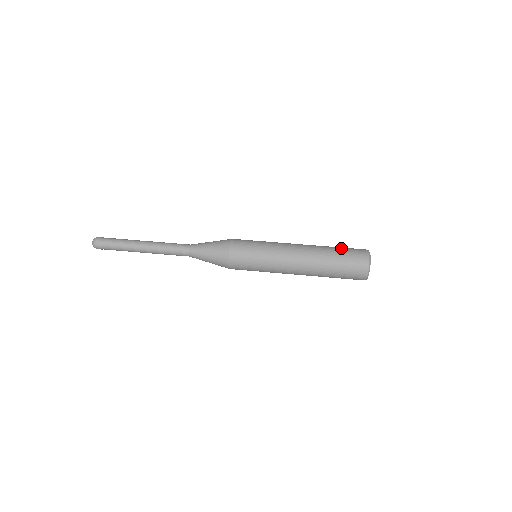
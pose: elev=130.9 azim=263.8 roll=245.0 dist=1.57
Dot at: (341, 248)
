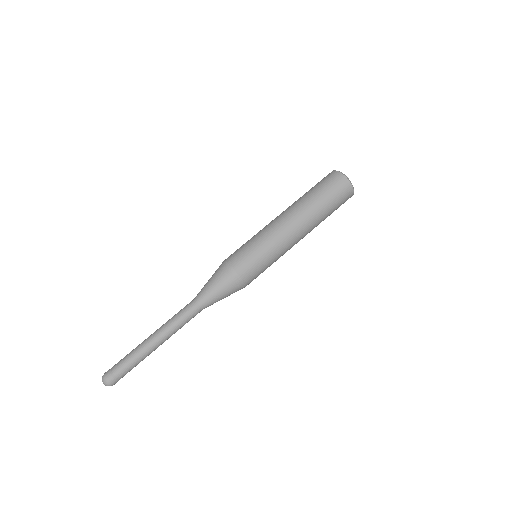
Dot at: (320, 190)
